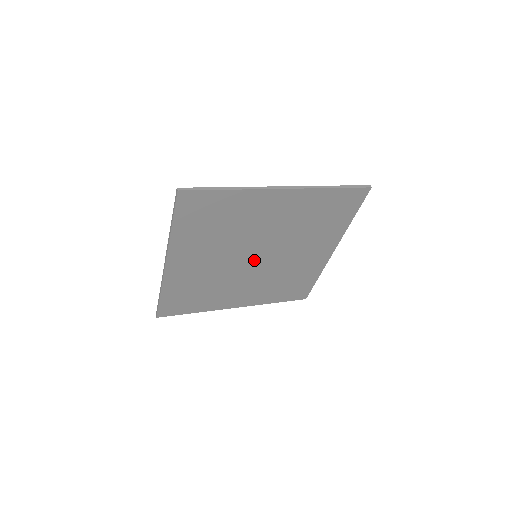
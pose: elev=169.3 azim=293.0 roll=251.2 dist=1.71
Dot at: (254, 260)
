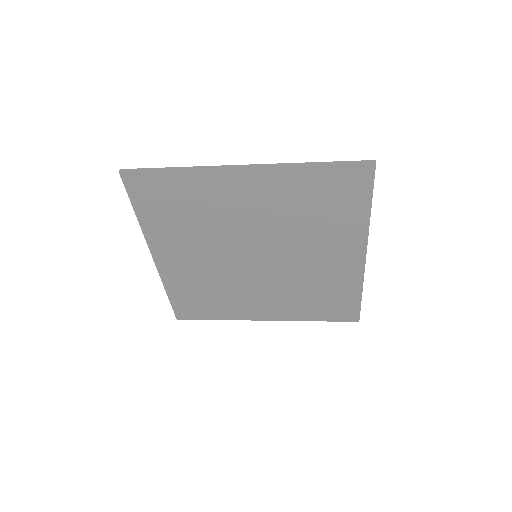
Dot at: (255, 261)
